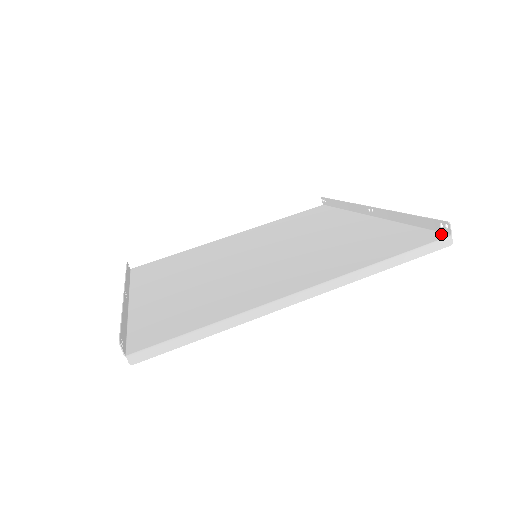
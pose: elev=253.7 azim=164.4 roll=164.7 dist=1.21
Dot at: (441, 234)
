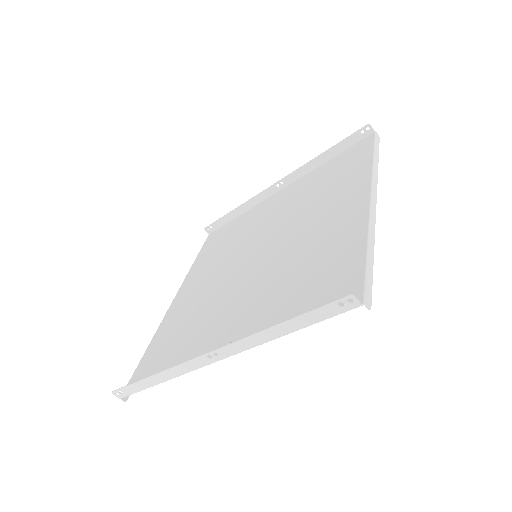
Dot at: (367, 137)
